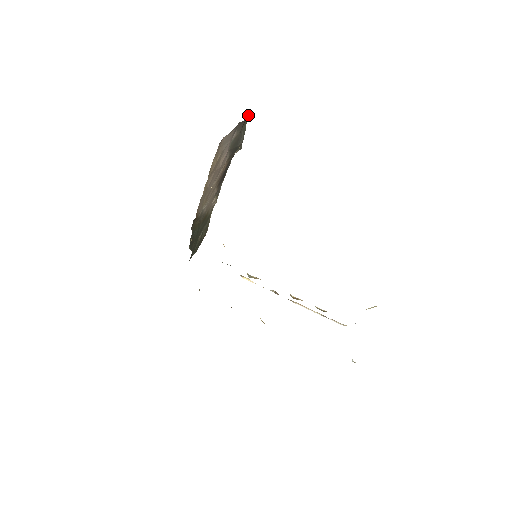
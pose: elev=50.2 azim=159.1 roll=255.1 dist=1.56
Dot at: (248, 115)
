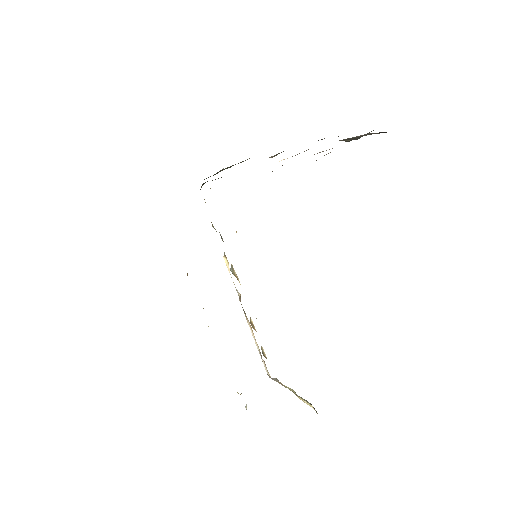
Dot at: occluded
